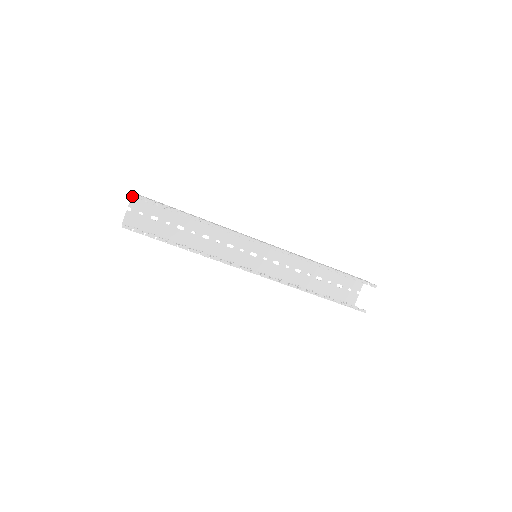
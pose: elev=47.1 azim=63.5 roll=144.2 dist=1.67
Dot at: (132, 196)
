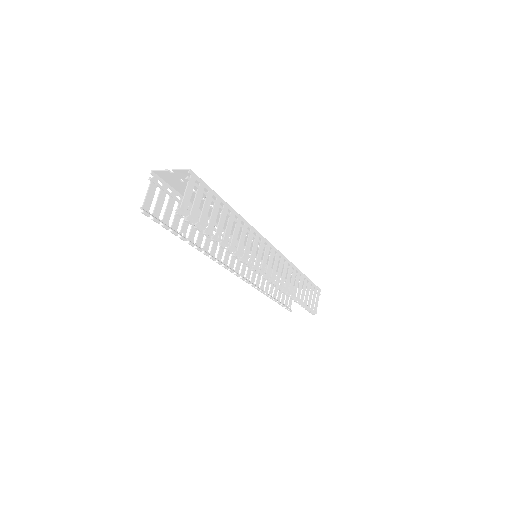
Dot at: (186, 170)
